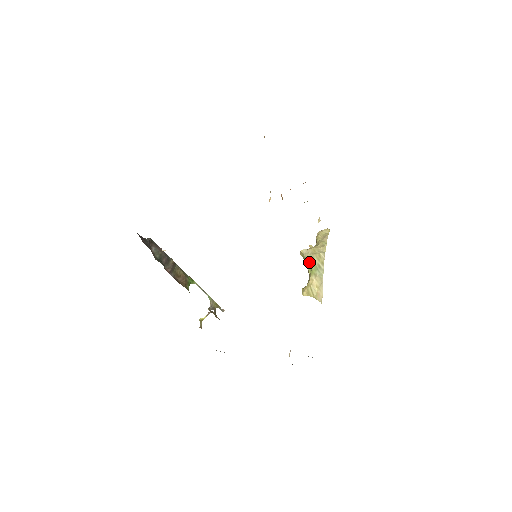
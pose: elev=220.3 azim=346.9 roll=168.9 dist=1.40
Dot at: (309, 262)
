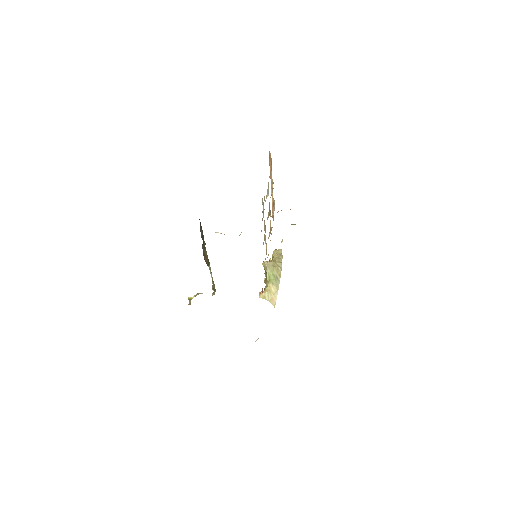
Dot at: (269, 272)
